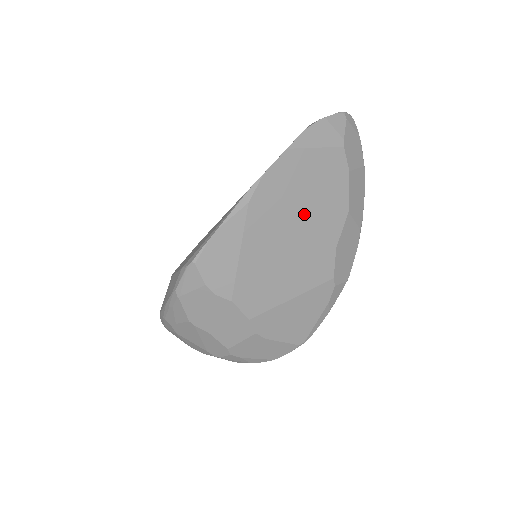
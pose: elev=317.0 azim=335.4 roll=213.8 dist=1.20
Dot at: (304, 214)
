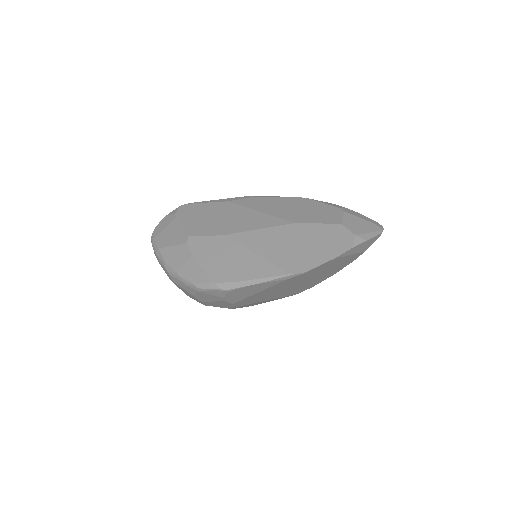
Dot at: (312, 279)
